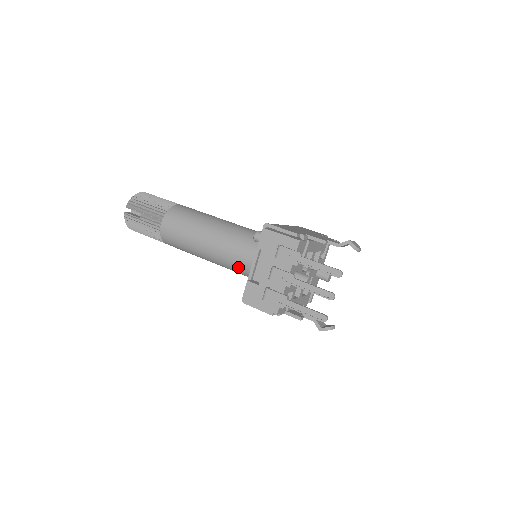
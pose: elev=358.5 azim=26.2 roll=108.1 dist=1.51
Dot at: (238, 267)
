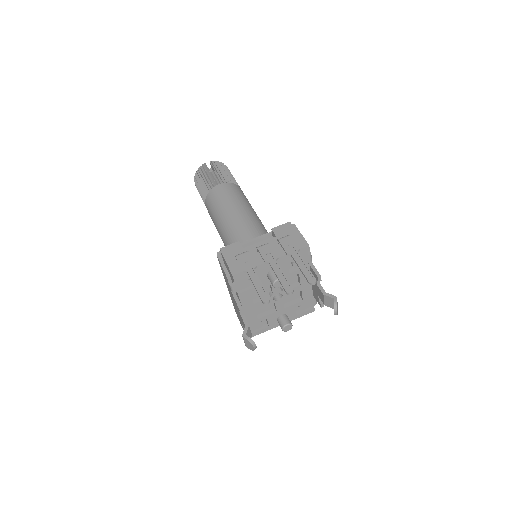
Dot at: occluded
